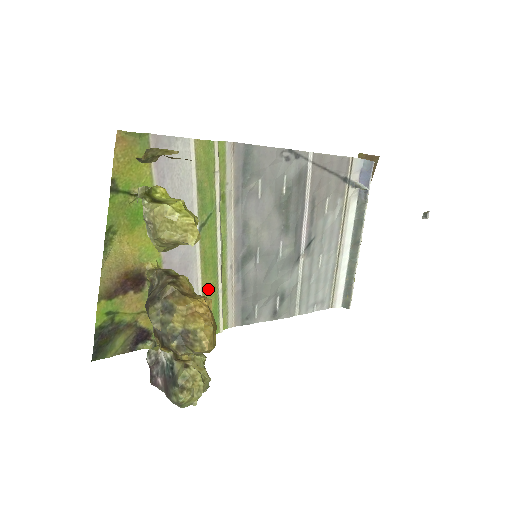
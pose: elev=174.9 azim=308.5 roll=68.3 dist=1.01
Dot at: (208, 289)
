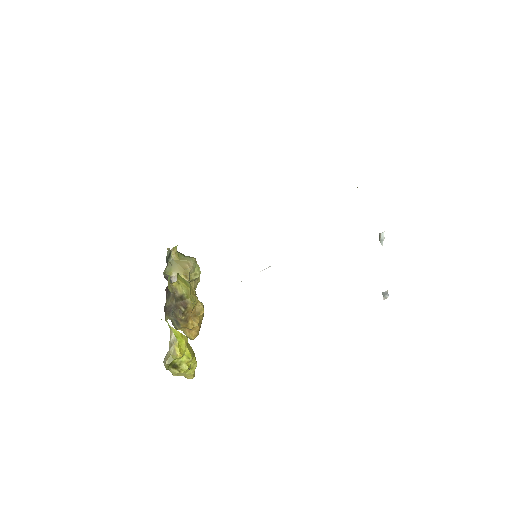
Dot at: occluded
